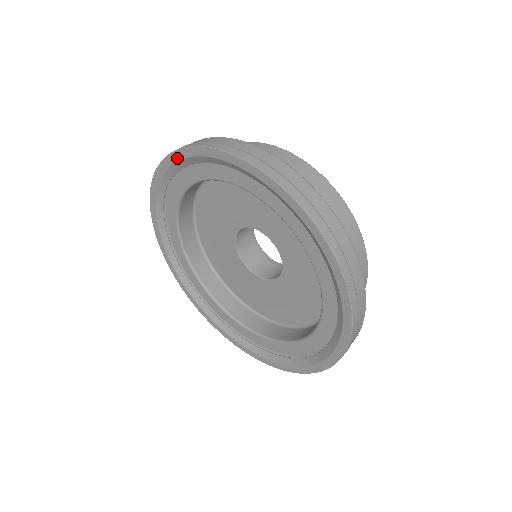
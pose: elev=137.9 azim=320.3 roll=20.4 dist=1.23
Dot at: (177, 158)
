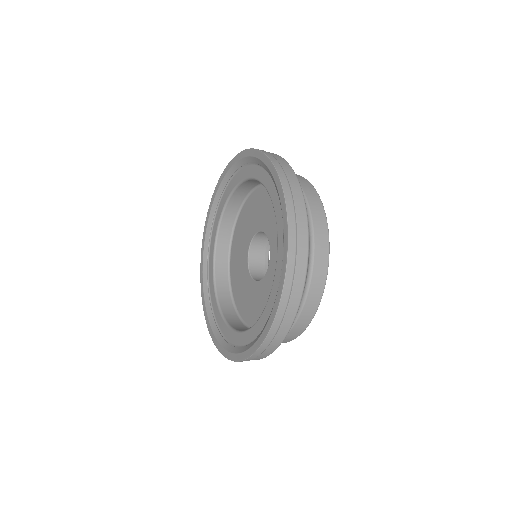
Dot at: (243, 156)
